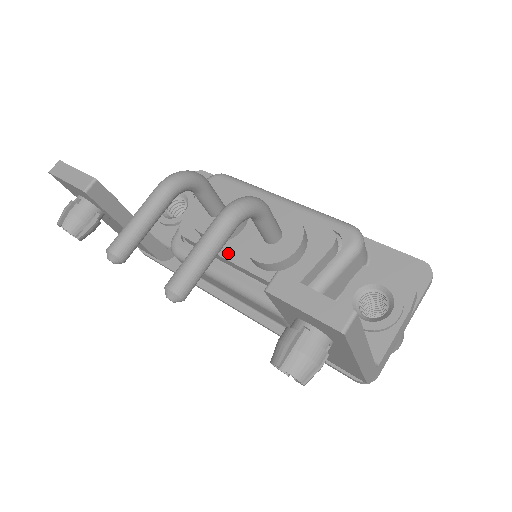
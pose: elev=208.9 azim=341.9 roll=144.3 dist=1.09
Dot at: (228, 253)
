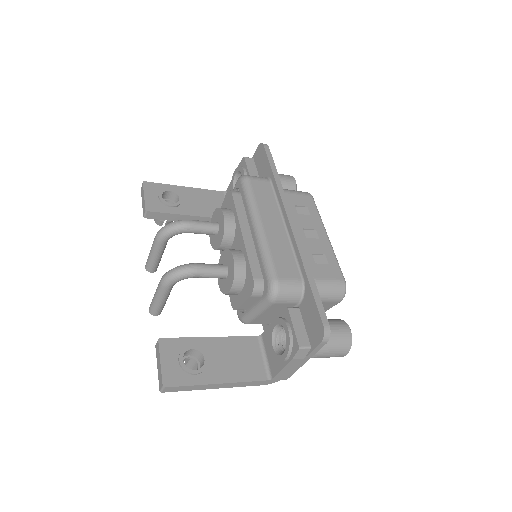
Dot at: occluded
